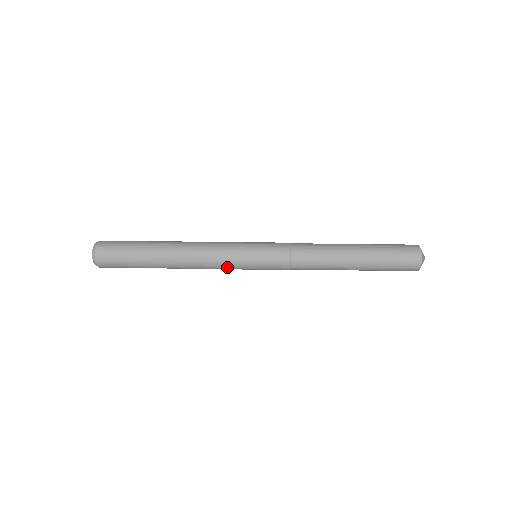
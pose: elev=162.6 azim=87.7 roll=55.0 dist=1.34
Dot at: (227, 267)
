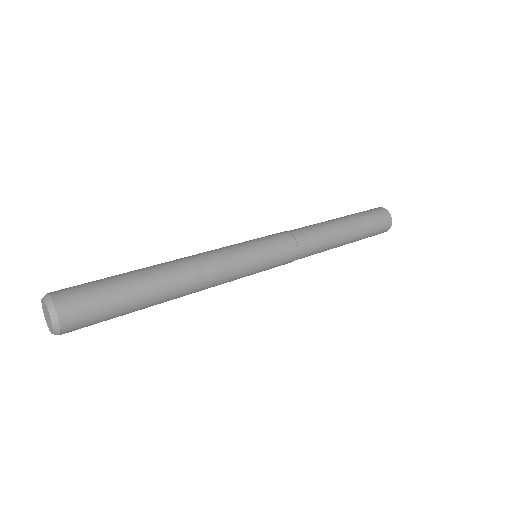
Dot at: (237, 273)
